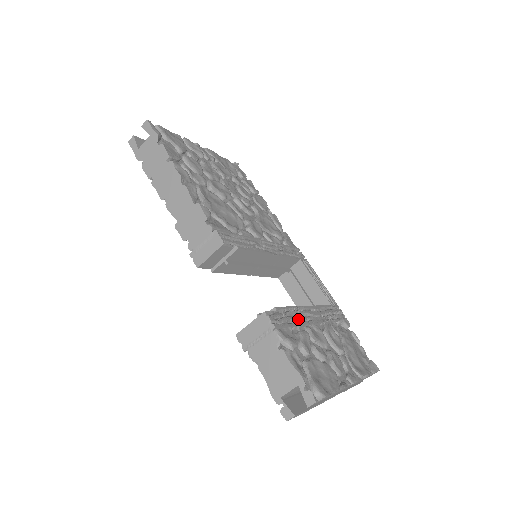
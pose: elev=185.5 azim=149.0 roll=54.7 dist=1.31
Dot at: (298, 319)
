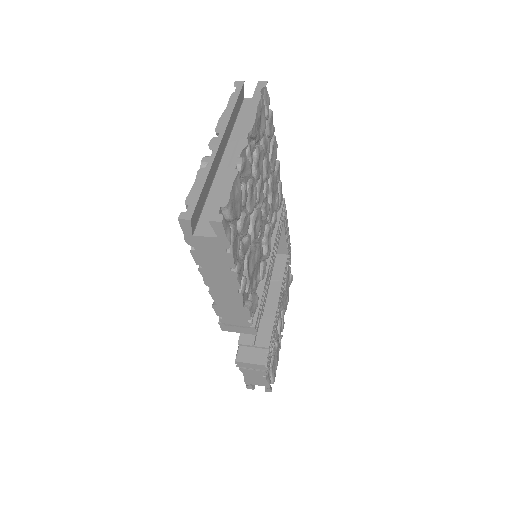
Dot at: (275, 330)
